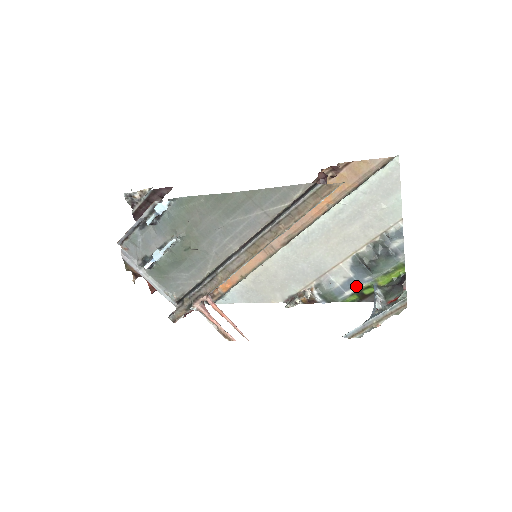
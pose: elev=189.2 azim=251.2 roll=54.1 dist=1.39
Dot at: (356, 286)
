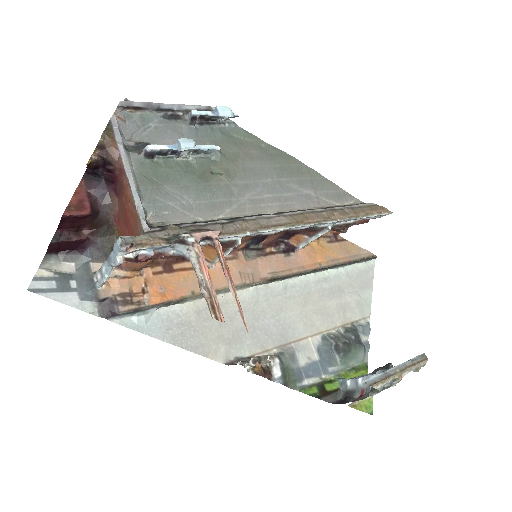
Dot at: (318, 375)
